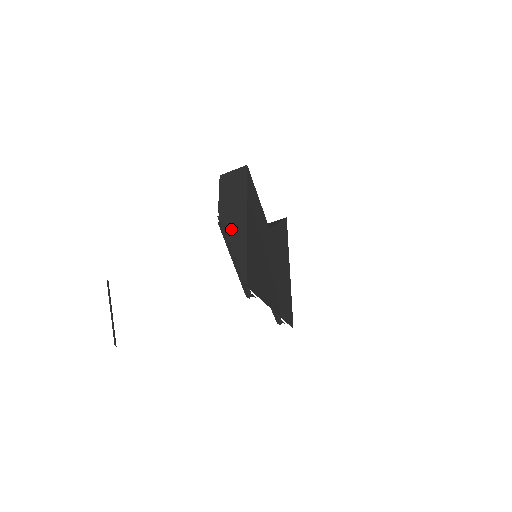
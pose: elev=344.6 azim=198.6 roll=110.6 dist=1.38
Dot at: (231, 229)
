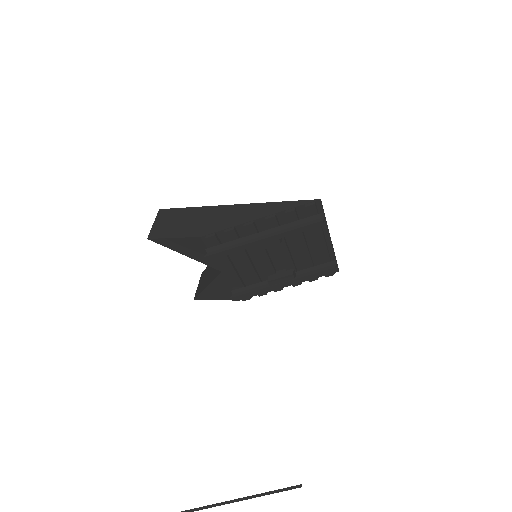
Dot at: (235, 220)
